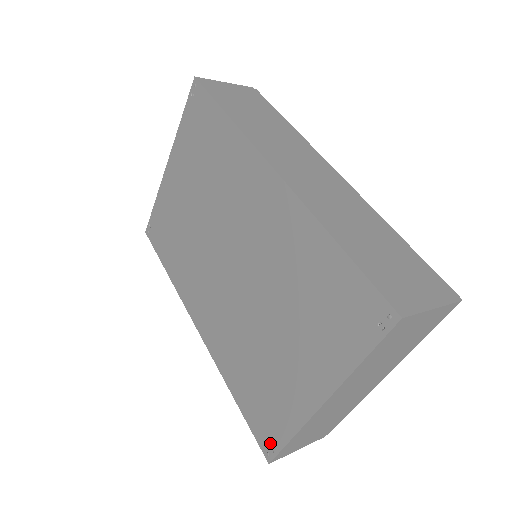
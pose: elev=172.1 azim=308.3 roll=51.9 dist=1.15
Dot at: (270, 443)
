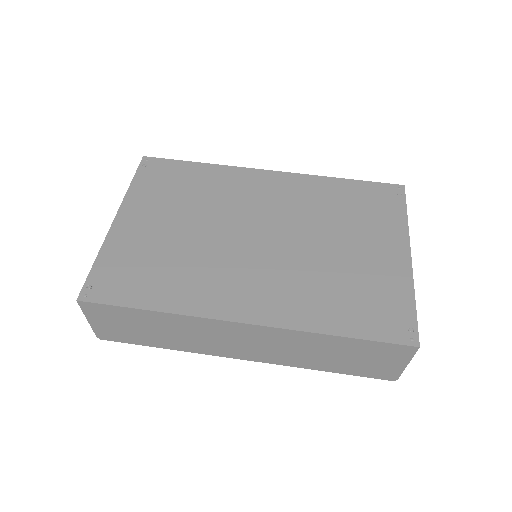
Dot at: (405, 327)
